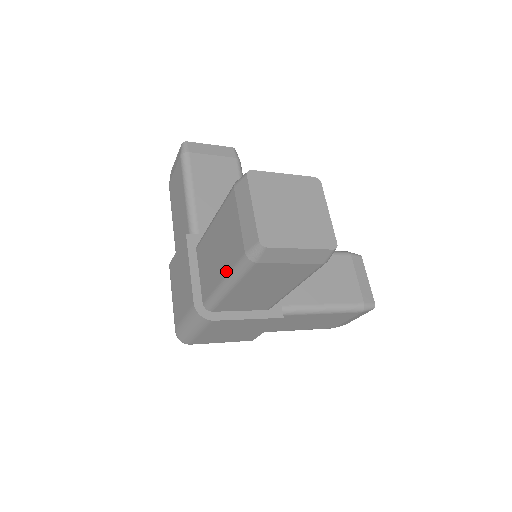
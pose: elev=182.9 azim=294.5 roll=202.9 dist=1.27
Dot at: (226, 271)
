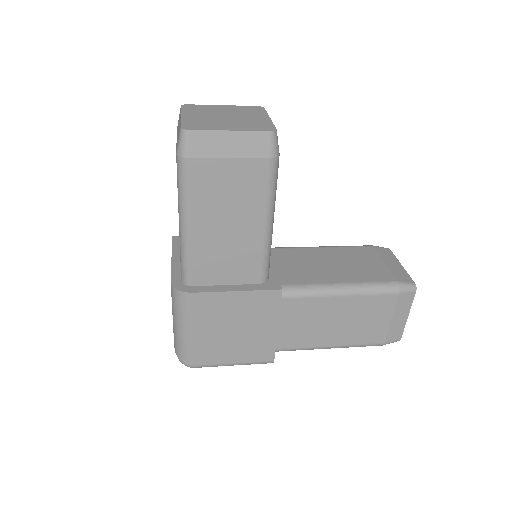
Dot at: (178, 204)
